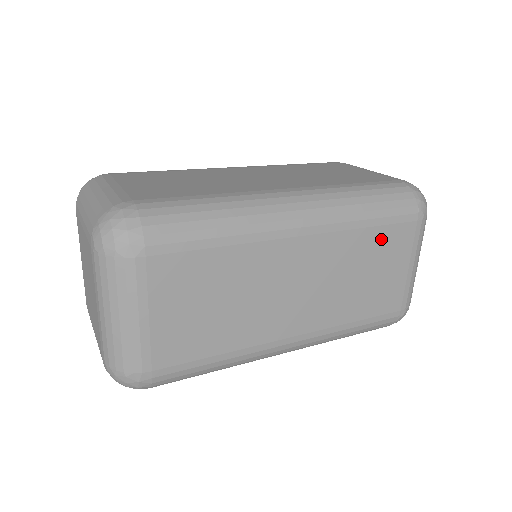
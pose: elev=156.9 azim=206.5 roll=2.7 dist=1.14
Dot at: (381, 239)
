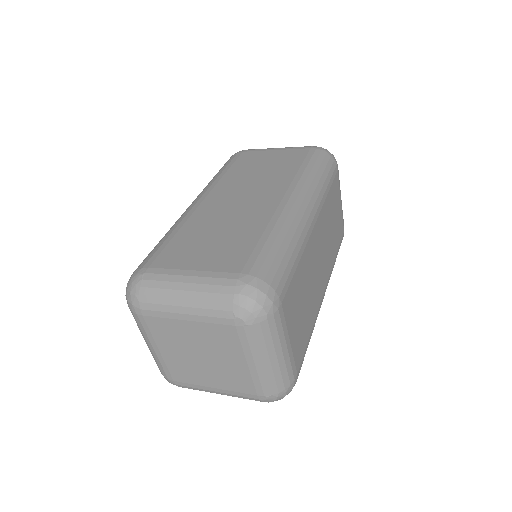
Dot at: (332, 195)
